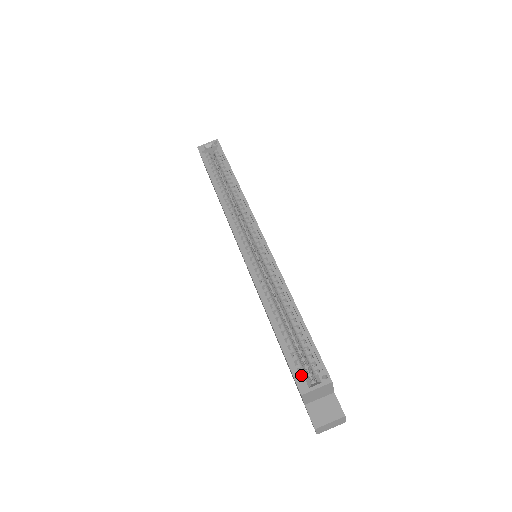
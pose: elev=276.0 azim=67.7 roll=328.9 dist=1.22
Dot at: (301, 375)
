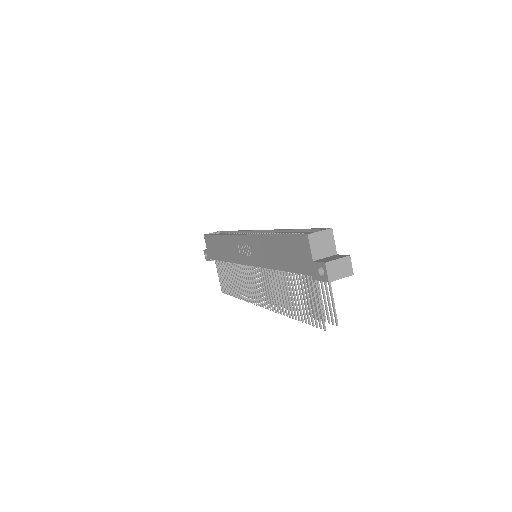
Dot at: occluded
